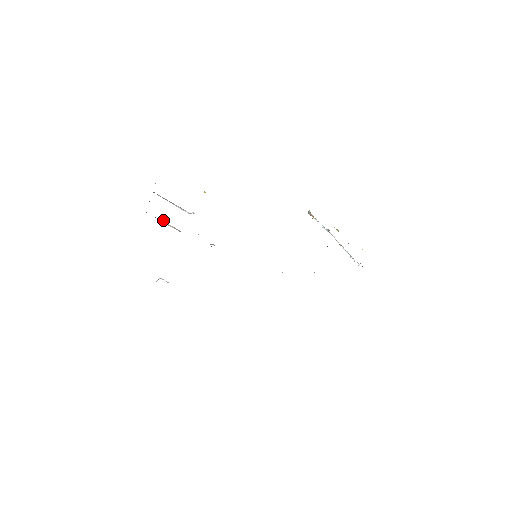
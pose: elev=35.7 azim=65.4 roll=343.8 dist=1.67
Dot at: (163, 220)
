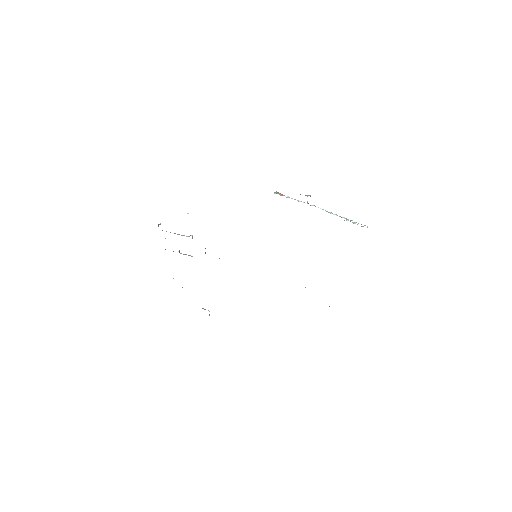
Dot at: occluded
